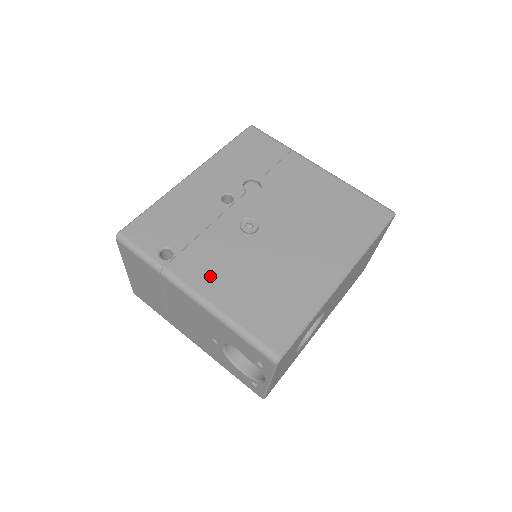
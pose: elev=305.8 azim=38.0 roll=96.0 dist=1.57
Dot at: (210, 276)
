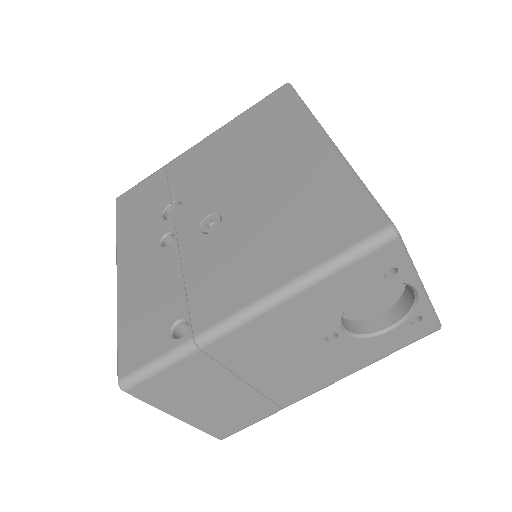
Dot at: (239, 283)
